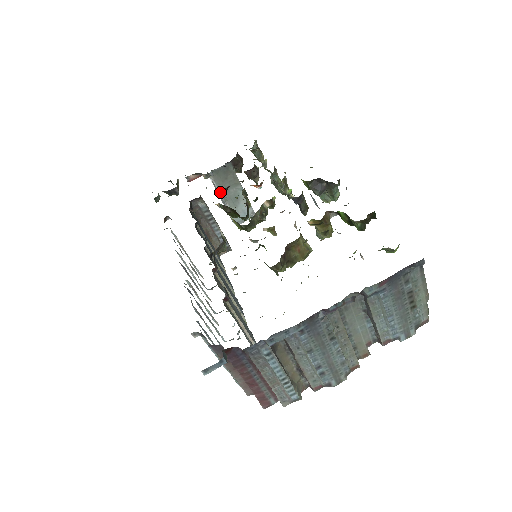
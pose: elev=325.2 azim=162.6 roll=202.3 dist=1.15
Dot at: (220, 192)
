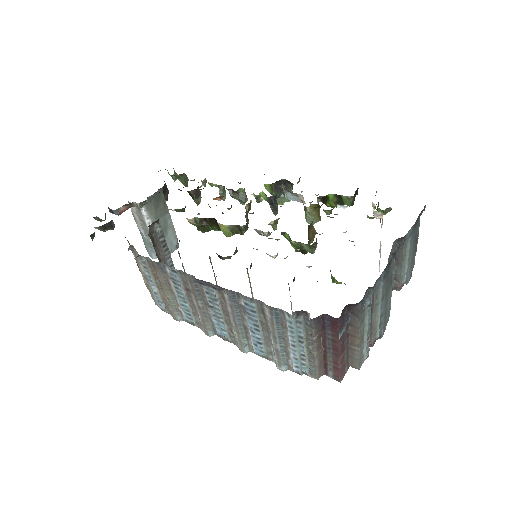
Dot at: (152, 222)
